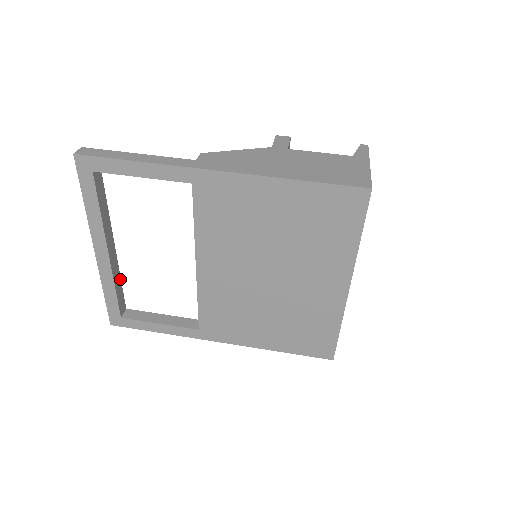
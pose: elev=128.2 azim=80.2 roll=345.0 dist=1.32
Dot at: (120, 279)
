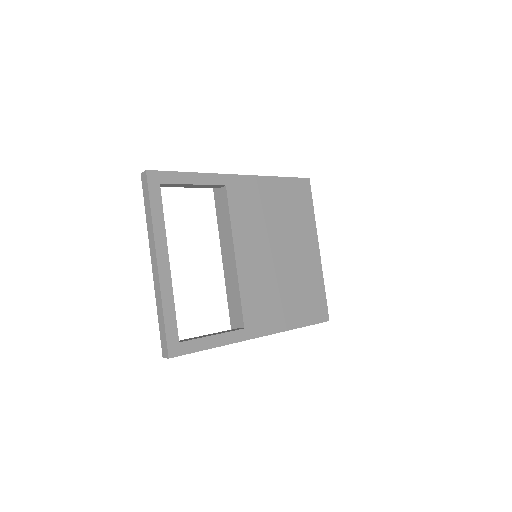
Dot at: occluded
